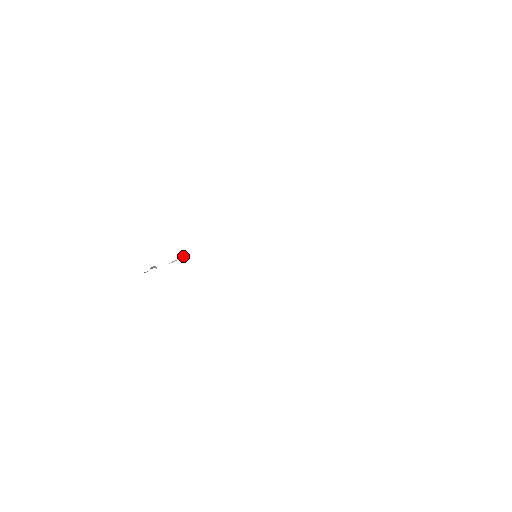
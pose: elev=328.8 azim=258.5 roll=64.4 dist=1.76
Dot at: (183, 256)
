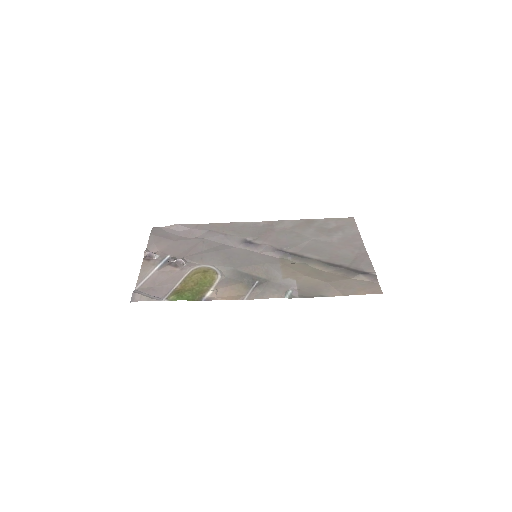
Dot at: (181, 264)
